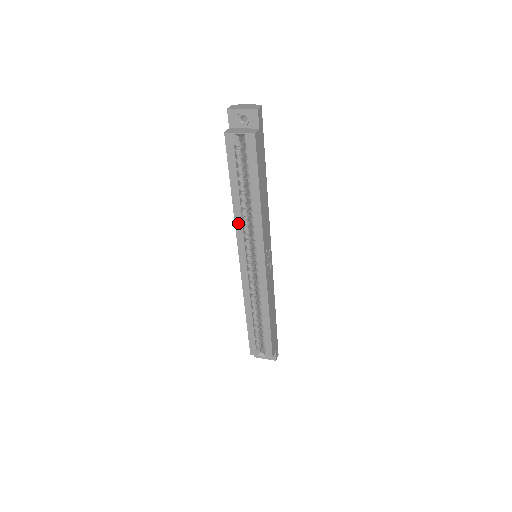
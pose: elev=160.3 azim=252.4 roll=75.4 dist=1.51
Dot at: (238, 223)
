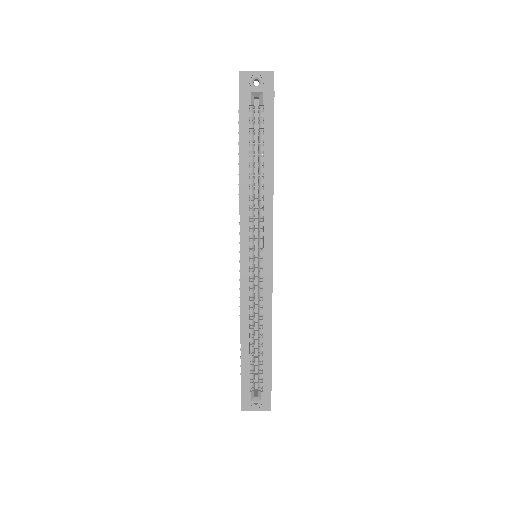
Dot at: (243, 205)
